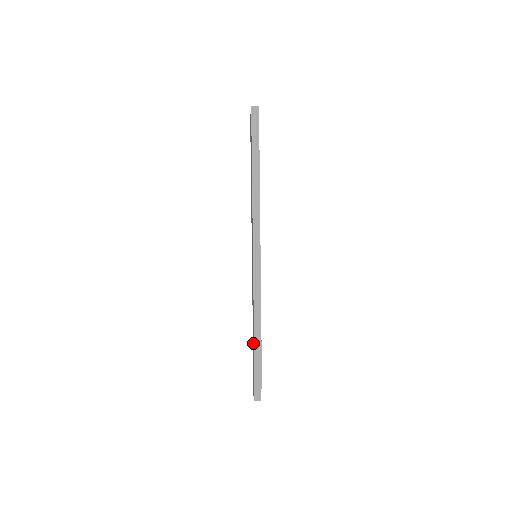
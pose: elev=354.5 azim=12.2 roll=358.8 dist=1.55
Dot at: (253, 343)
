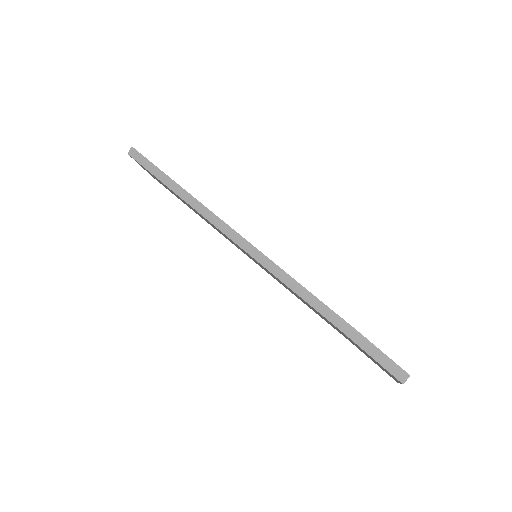
Dot at: occluded
